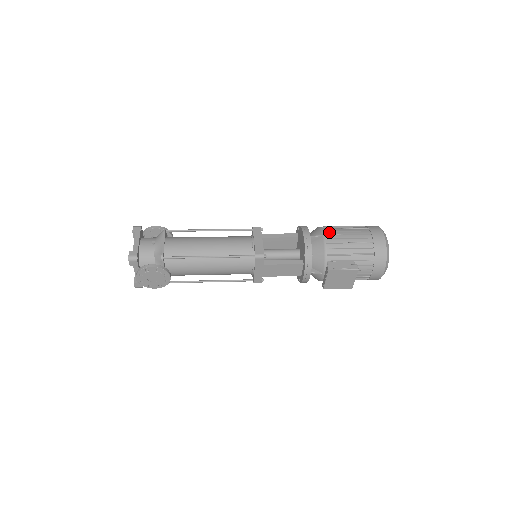
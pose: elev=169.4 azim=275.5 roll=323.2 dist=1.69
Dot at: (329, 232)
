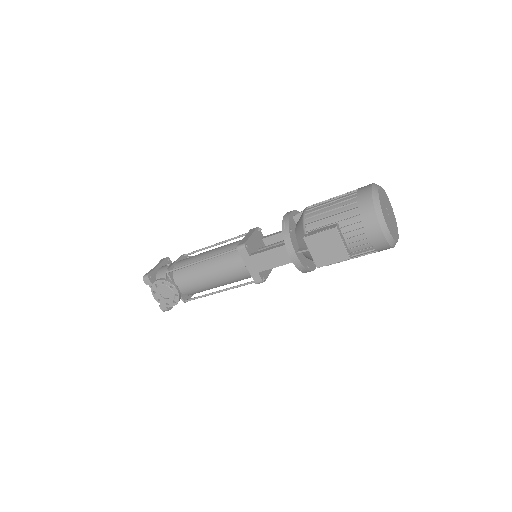
Dot at: (313, 205)
